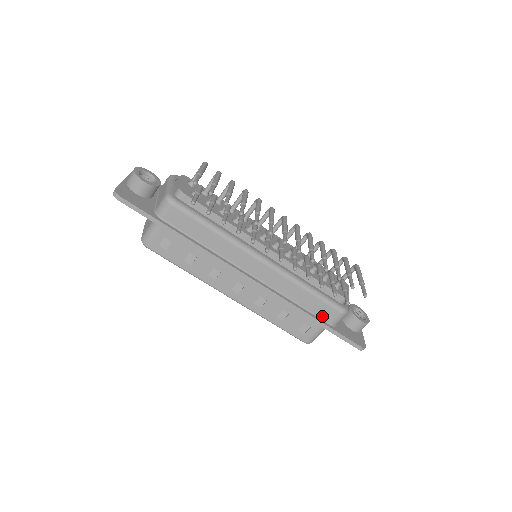
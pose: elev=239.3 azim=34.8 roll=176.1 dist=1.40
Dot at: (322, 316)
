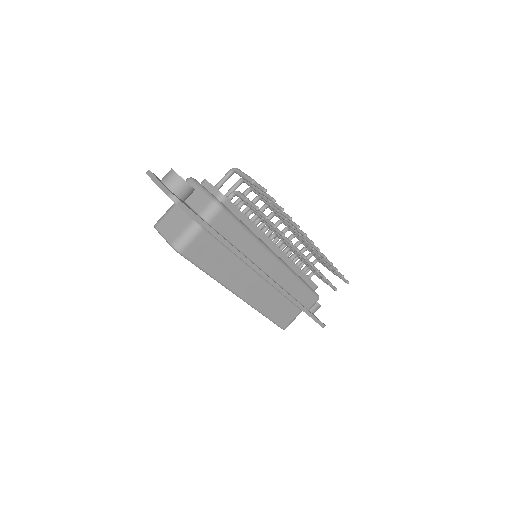
Dot at: (305, 303)
